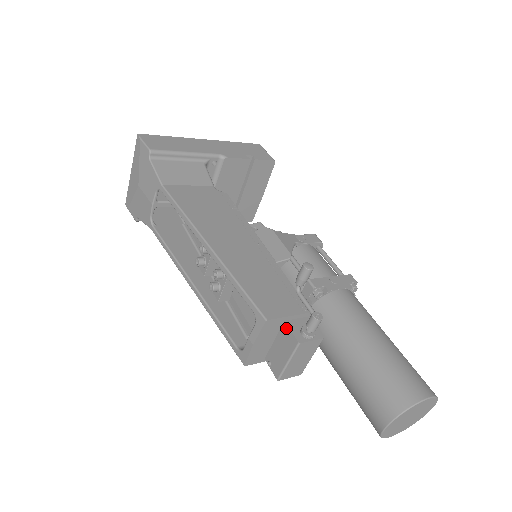
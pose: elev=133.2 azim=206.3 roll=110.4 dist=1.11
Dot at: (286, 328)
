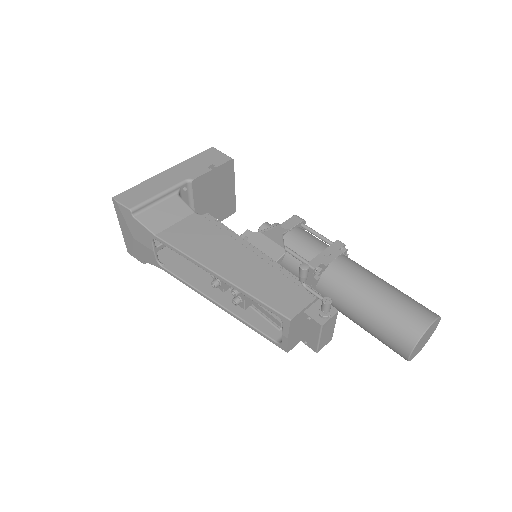
Dot at: (307, 317)
